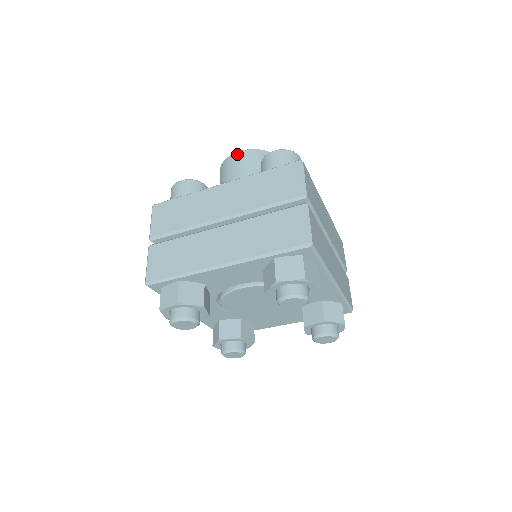
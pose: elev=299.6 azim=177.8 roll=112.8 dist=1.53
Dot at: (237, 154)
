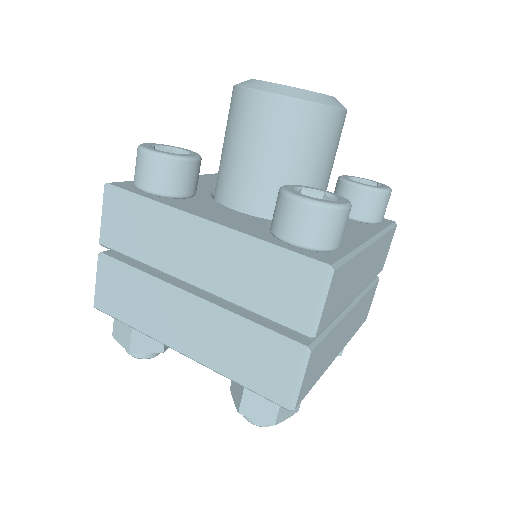
Dot at: (260, 97)
